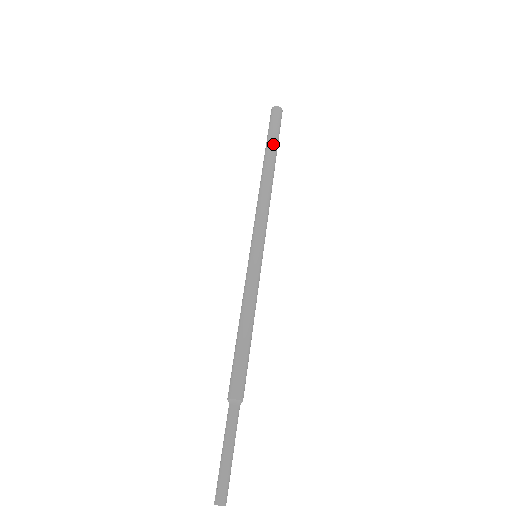
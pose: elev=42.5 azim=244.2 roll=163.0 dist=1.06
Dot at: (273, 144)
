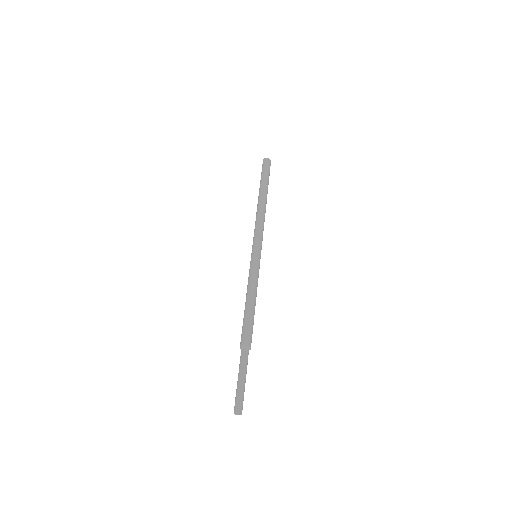
Dot at: (261, 183)
